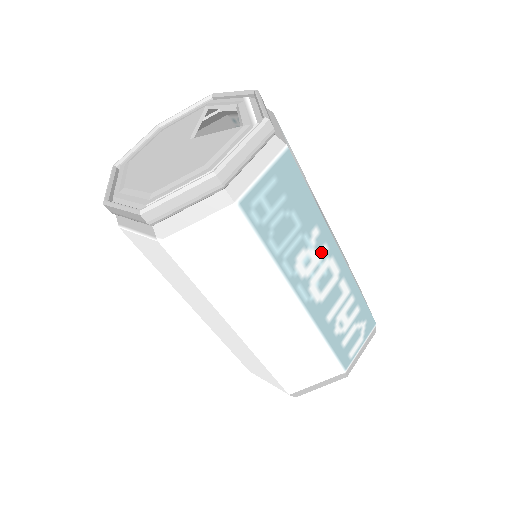
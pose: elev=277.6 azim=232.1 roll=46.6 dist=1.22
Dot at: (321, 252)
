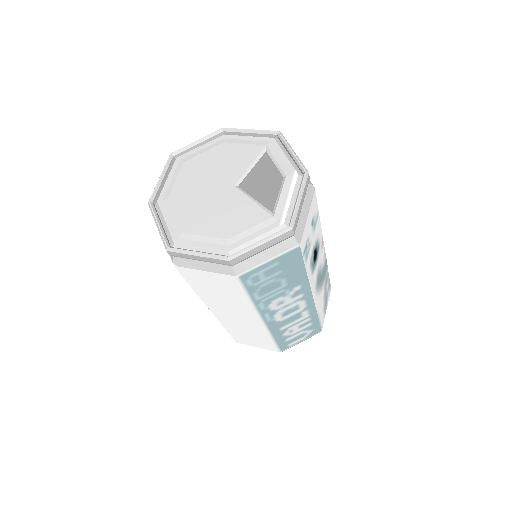
Dot at: (296, 298)
